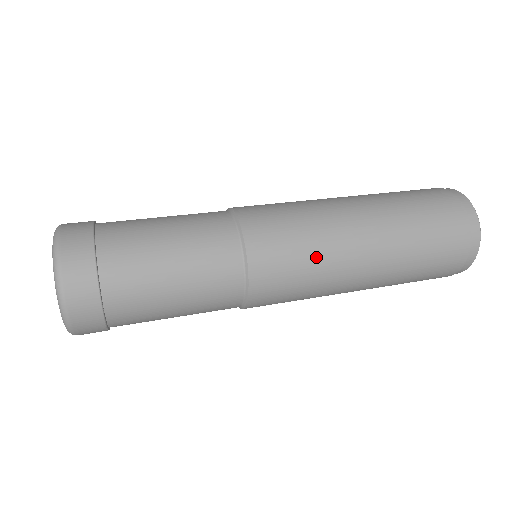
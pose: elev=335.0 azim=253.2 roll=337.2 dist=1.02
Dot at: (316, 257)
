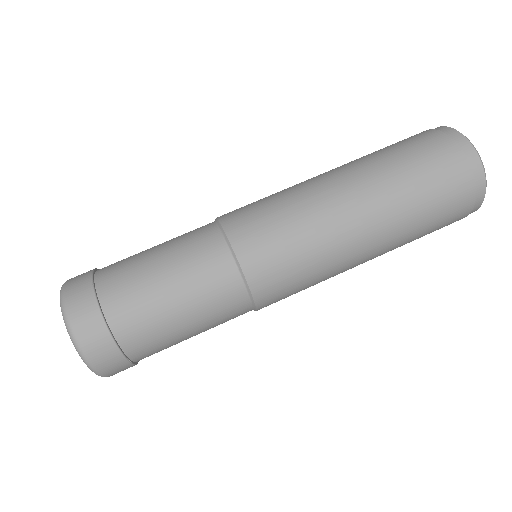
Dot at: (318, 276)
